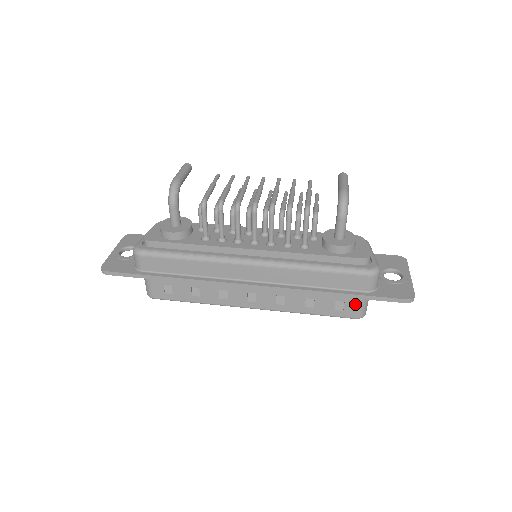
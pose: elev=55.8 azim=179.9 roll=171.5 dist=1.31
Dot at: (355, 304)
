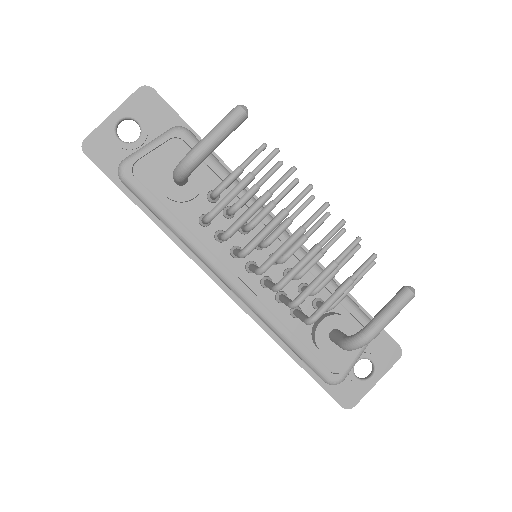
Dot at: occluded
